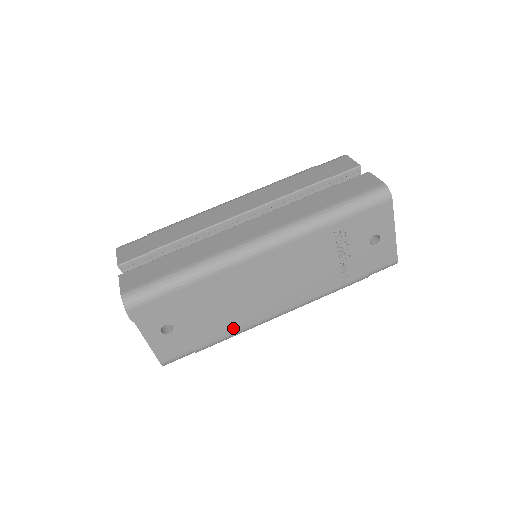
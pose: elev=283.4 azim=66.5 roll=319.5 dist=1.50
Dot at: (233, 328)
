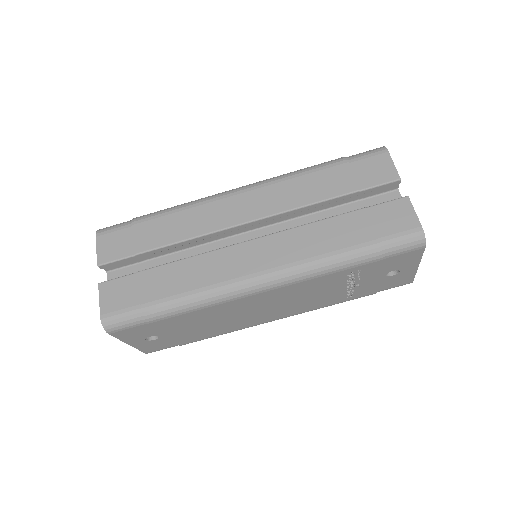
Dot at: (222, 332)
